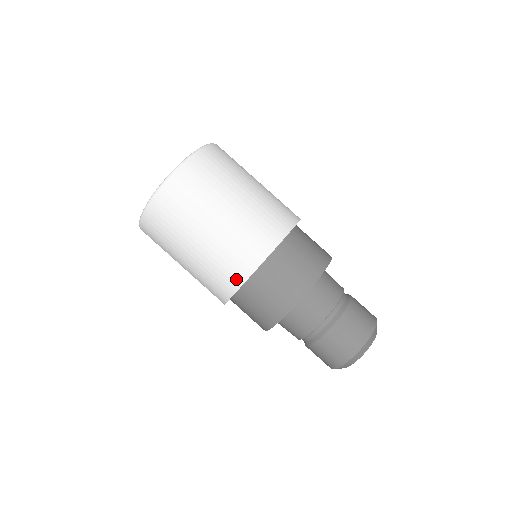
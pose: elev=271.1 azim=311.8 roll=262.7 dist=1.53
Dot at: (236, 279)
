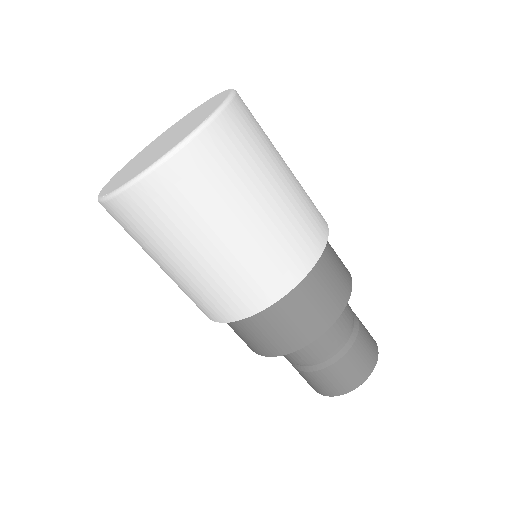
Dot at: (273, 291)
